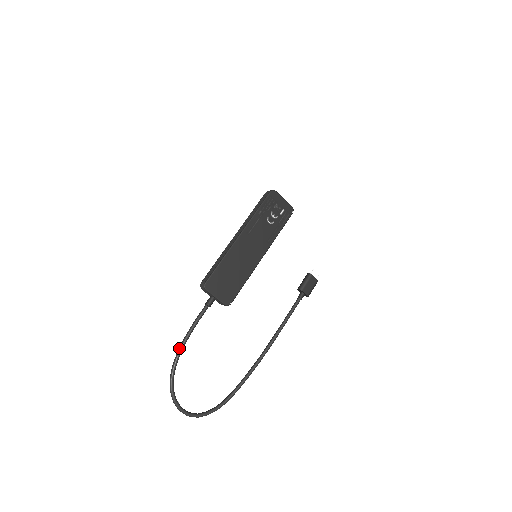
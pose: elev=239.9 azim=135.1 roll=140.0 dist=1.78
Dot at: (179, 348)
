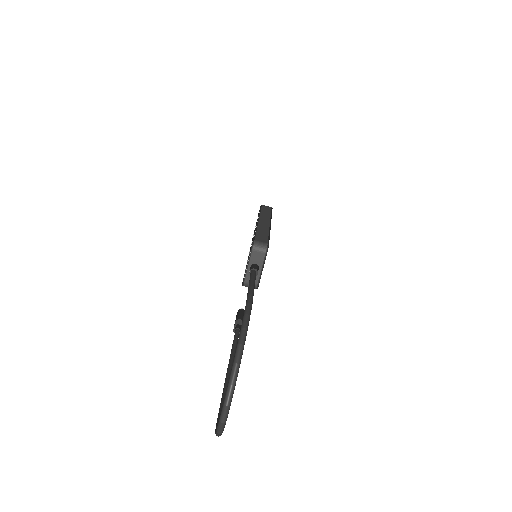
Dot at: (250, 303)
